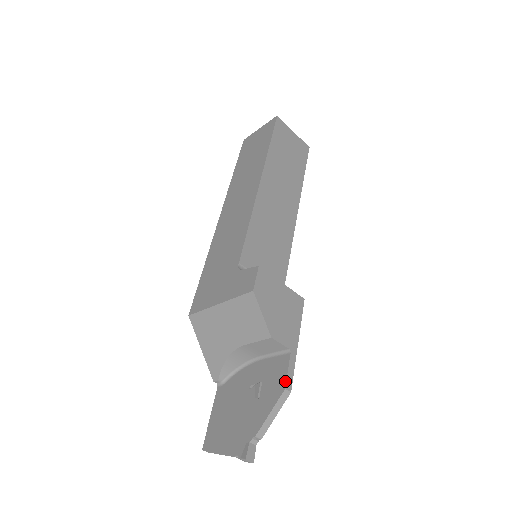
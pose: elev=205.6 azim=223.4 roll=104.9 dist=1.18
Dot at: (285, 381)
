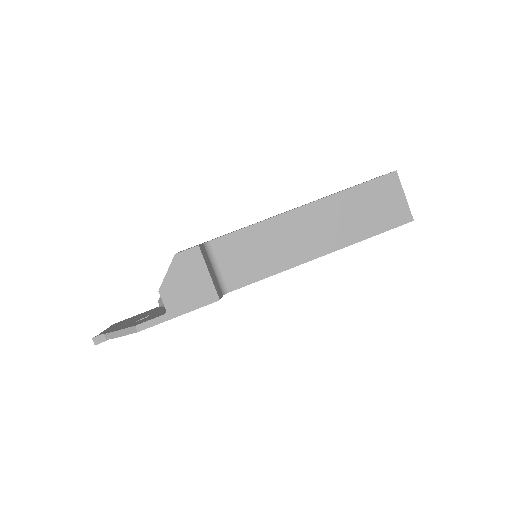
Dot at: (141, 323)
